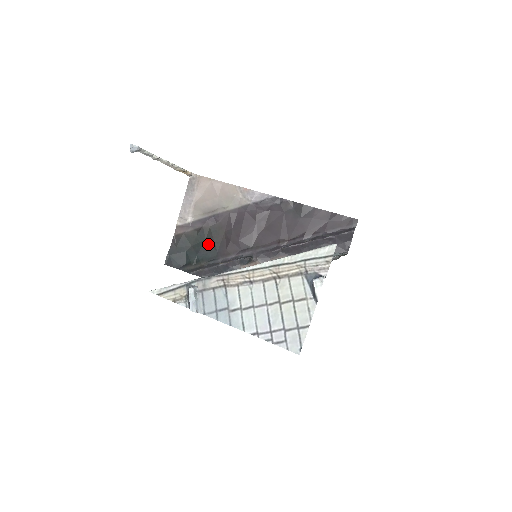
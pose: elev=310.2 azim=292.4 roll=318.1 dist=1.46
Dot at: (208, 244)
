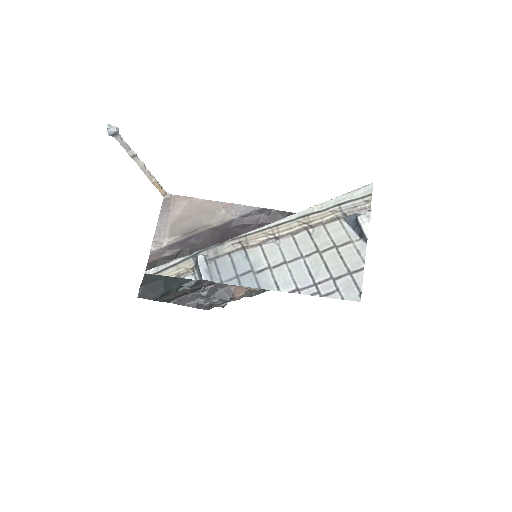
Dot at: occluded
